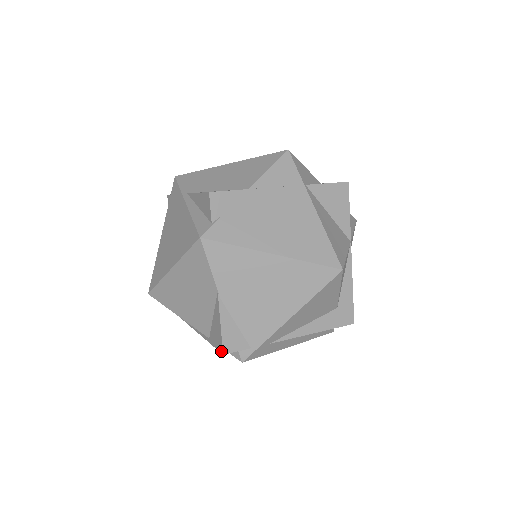
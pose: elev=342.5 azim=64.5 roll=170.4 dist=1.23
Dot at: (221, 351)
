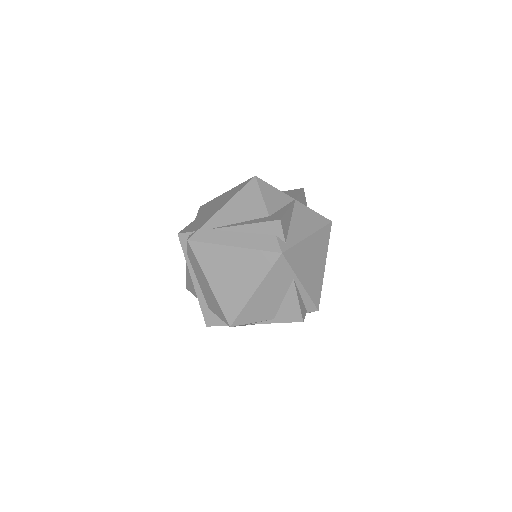
Dot at: (179, 236)
